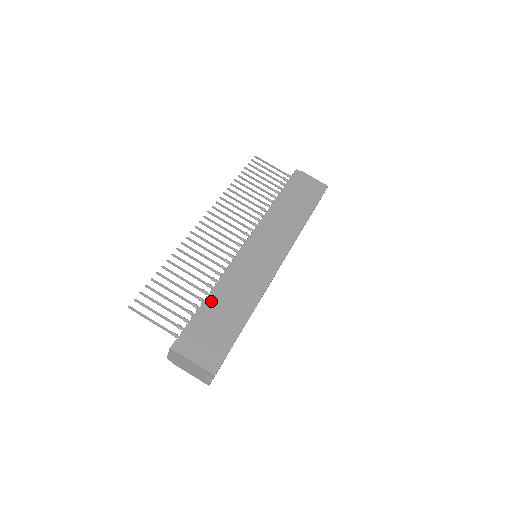
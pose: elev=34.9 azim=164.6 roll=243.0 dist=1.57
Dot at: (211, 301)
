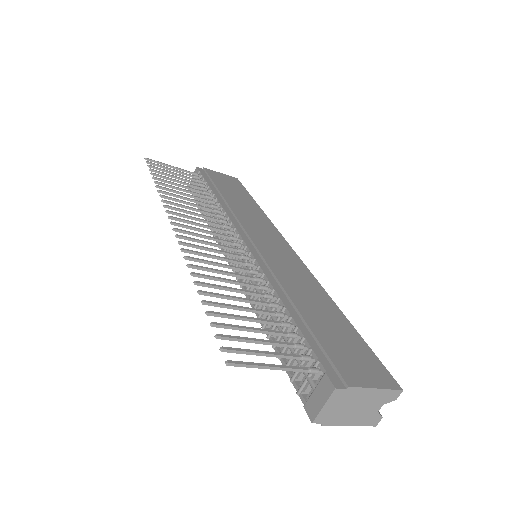
Dot at: (297, 309)
